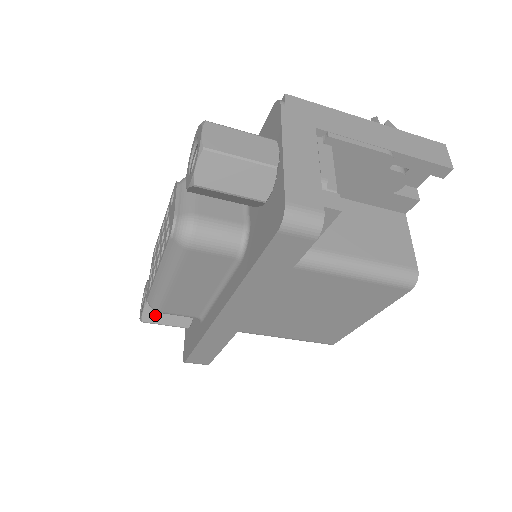
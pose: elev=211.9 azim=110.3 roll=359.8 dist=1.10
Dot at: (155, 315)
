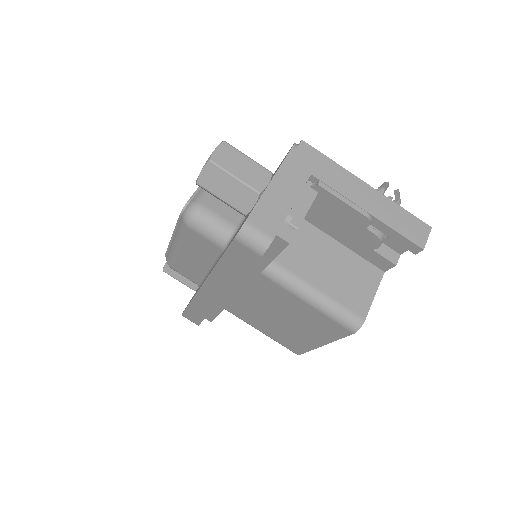
Dot at: occluded
